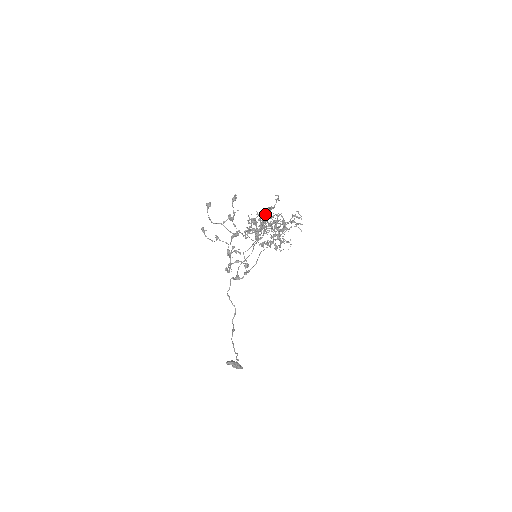
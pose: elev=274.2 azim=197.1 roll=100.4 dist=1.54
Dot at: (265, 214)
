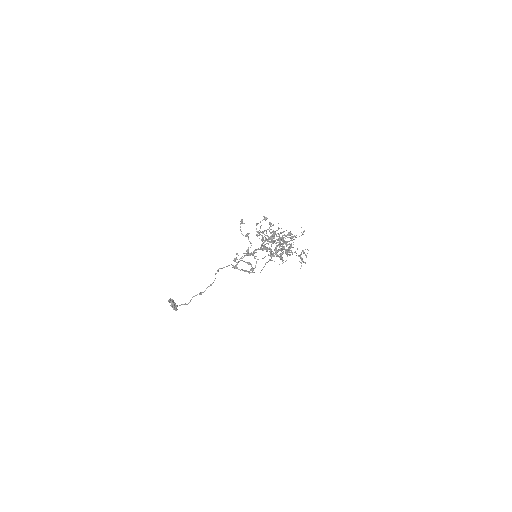
Dot at: (284, 231)
